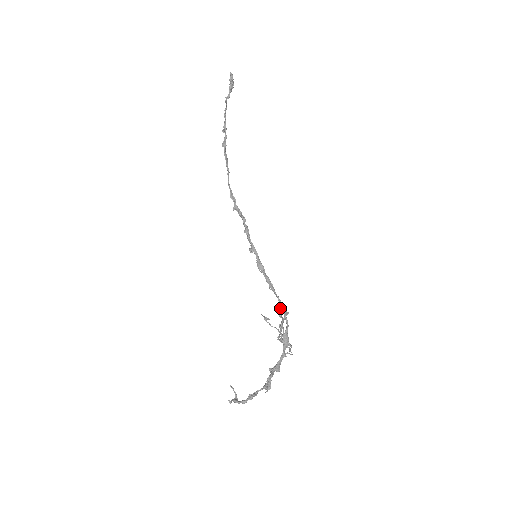
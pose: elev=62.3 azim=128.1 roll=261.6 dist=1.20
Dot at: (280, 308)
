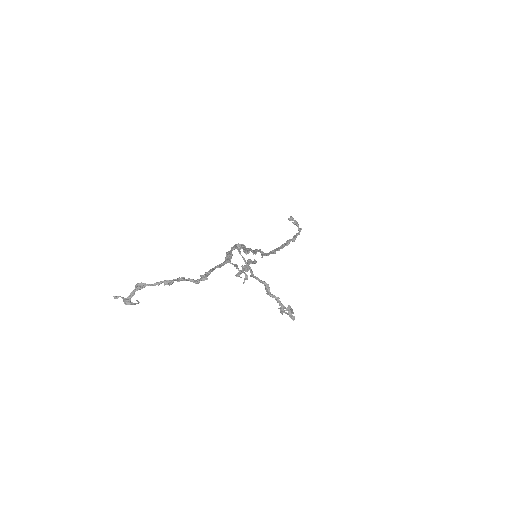
Dot at: (256, 261)
